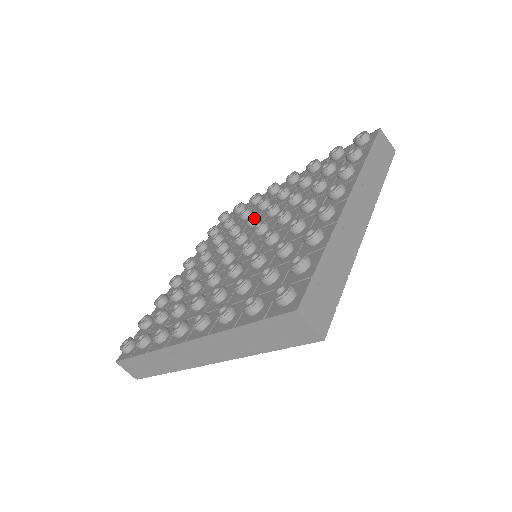
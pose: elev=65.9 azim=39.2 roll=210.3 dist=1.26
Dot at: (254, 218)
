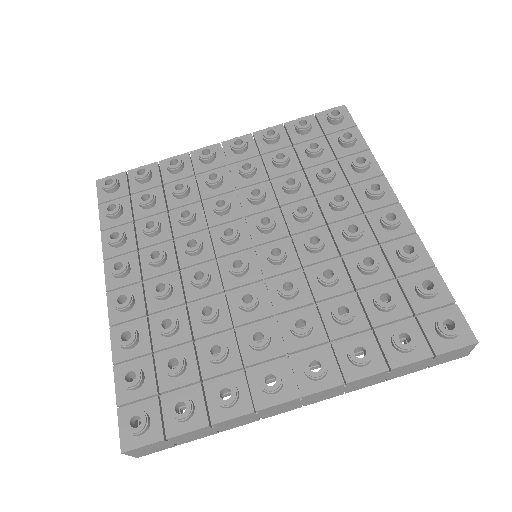
Dot at: (301, 219)
